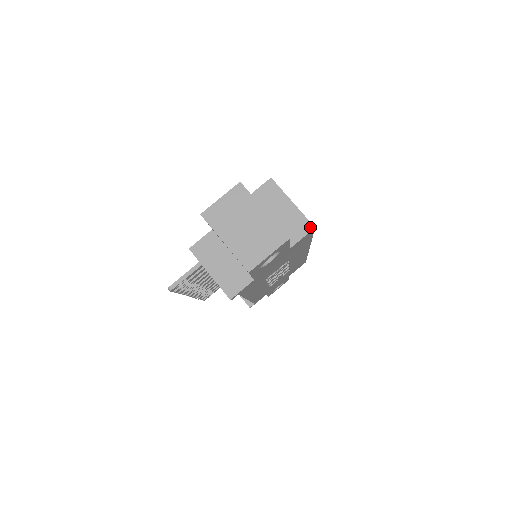
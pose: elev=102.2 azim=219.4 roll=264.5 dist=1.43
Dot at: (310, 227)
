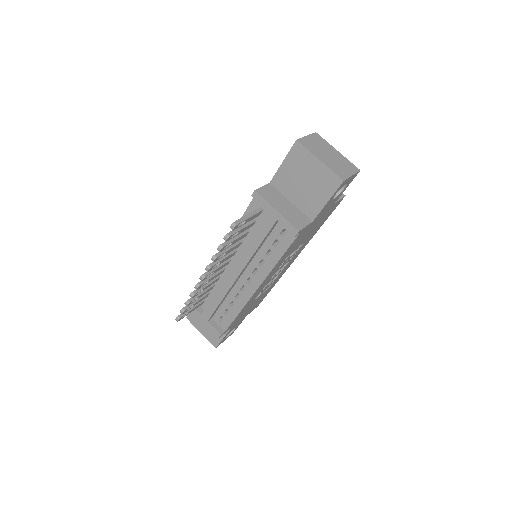
Dot at: (342, 194)
